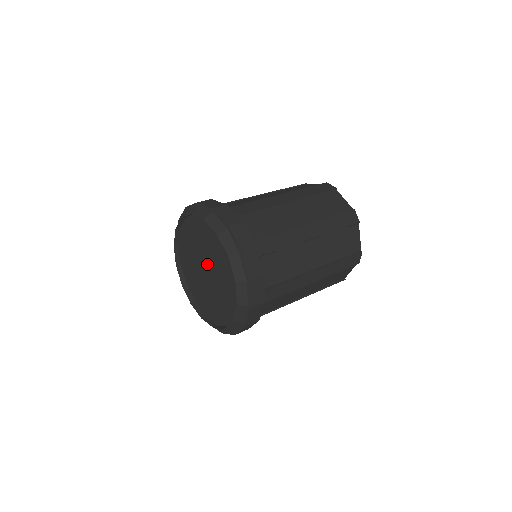
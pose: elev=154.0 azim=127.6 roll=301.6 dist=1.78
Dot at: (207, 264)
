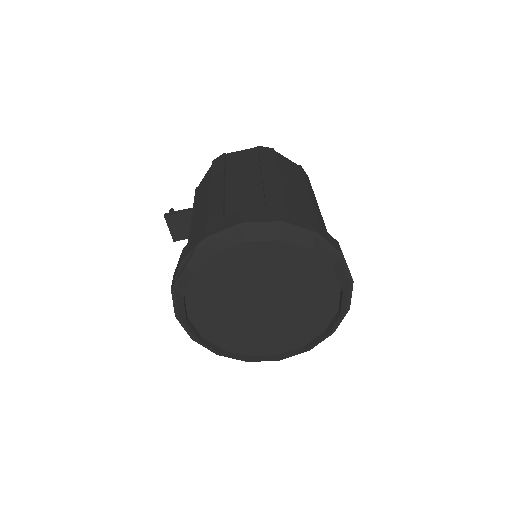
Dot at: (271, 296)
